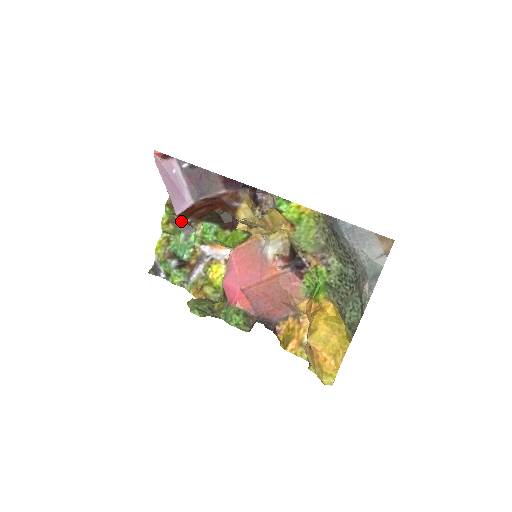
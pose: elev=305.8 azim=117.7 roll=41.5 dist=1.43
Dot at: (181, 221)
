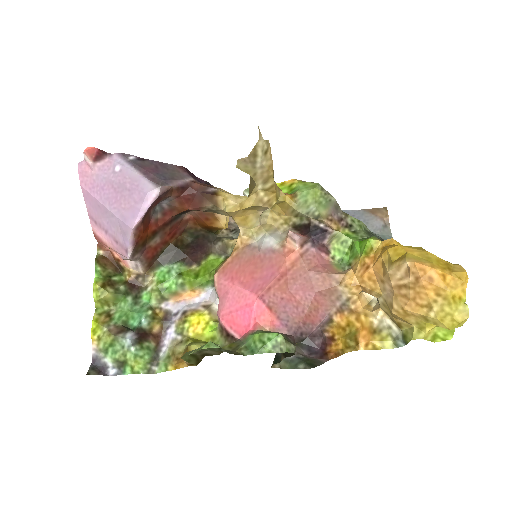
Dot at: (121, 283)
